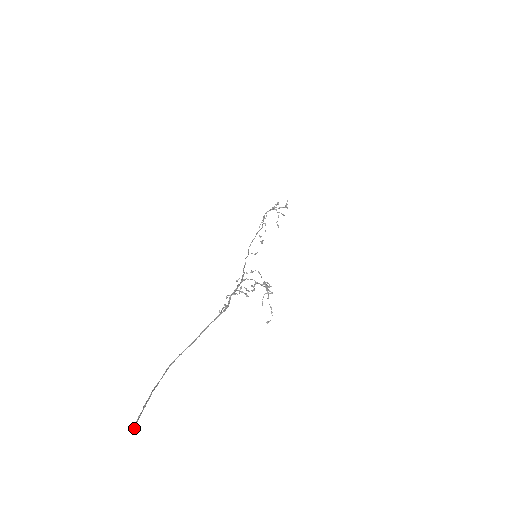
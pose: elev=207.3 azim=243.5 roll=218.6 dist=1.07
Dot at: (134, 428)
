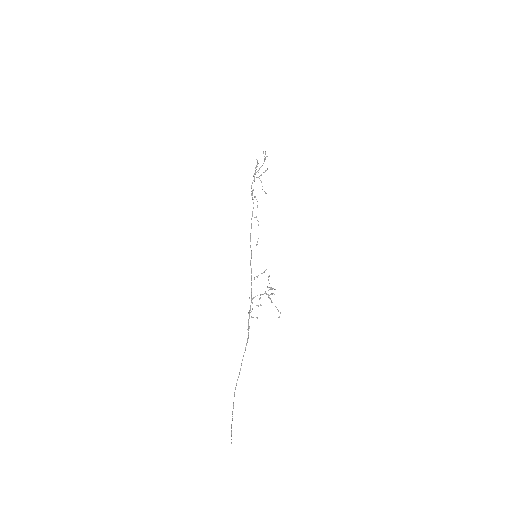
Dot at: (231, 442)
